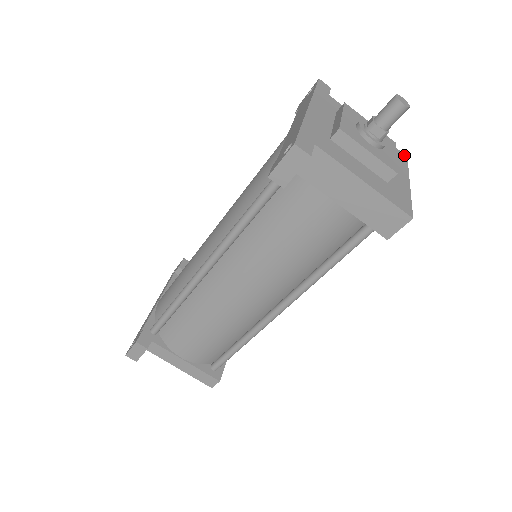
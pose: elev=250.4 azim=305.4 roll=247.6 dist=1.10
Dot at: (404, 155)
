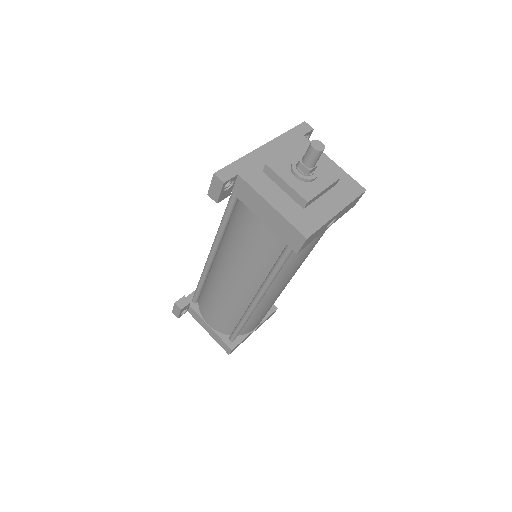
Dot at: (362, 188)
